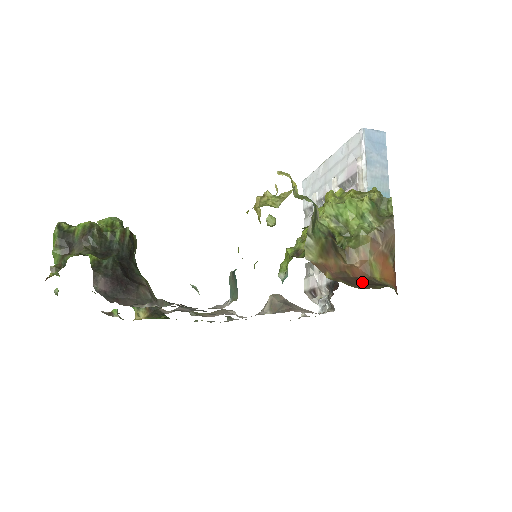
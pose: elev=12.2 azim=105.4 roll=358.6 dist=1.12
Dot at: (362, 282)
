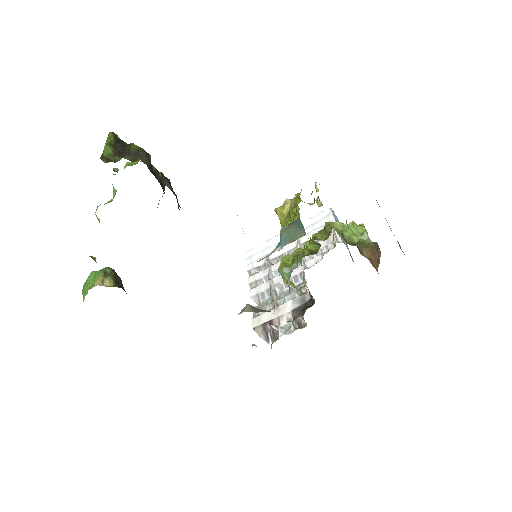
Dot at: occluded
